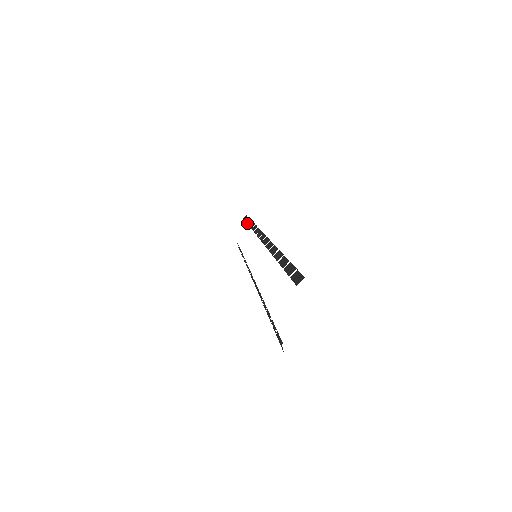
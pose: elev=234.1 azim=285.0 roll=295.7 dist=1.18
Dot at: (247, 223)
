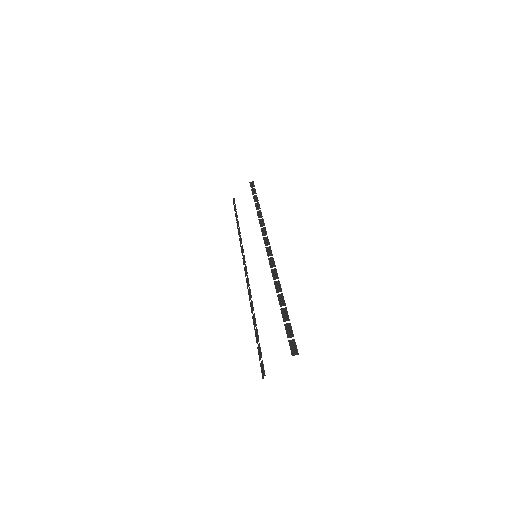
Dot at: (254, 201)
